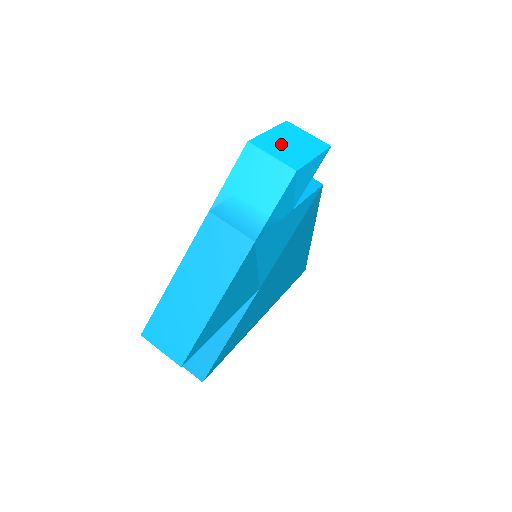
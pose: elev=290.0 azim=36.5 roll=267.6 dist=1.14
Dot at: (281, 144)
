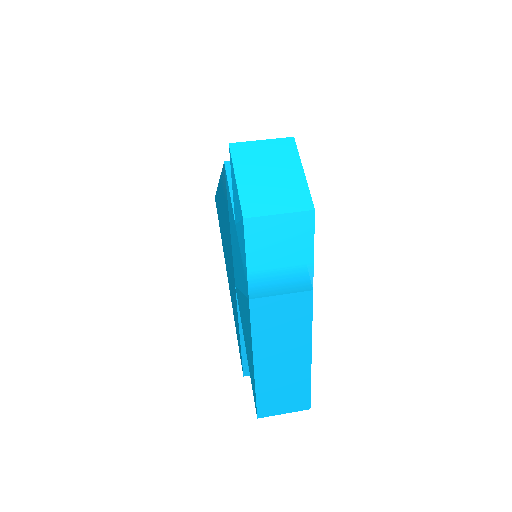
Dot at: (265, 187)
